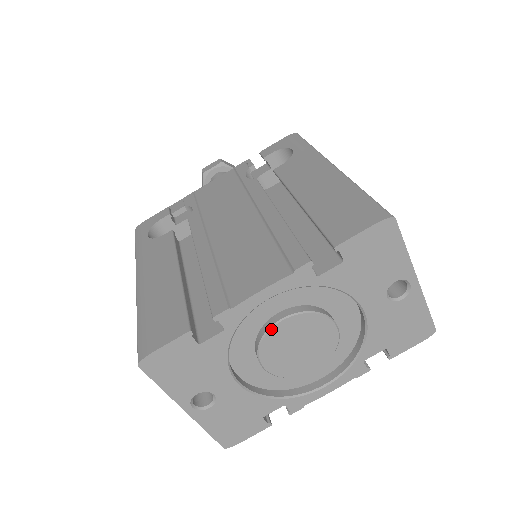
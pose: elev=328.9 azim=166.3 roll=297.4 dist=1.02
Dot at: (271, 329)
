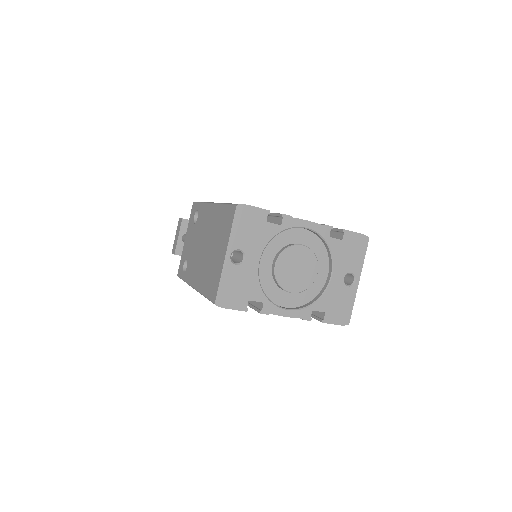
Dot at: (295, 245)
